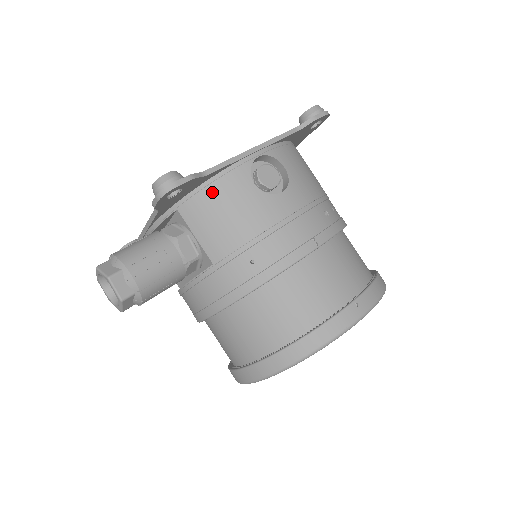
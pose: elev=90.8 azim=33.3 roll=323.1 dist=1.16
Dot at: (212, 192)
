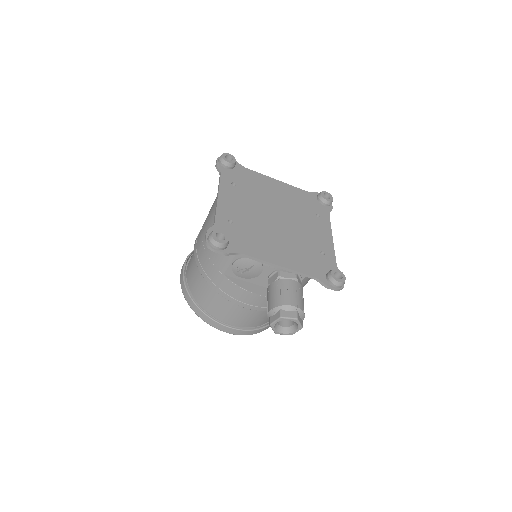
Dot at: occluded
